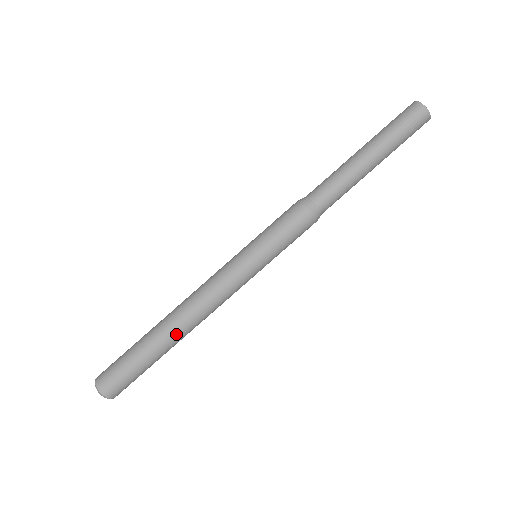
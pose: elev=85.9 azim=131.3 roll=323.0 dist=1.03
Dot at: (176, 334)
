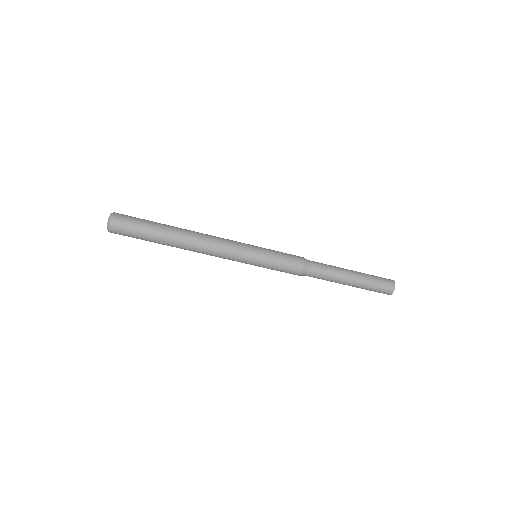
Dot at: (179, 247)
